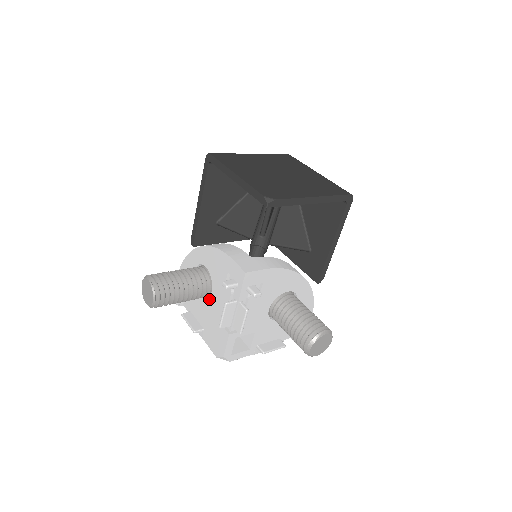
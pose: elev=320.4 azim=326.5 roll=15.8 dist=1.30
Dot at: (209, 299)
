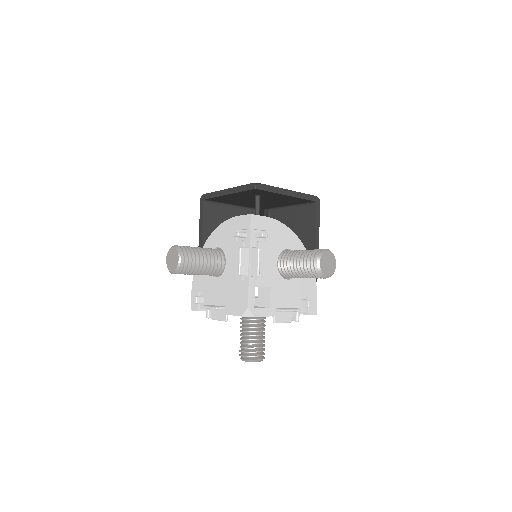
Dot at: (225, 270)
